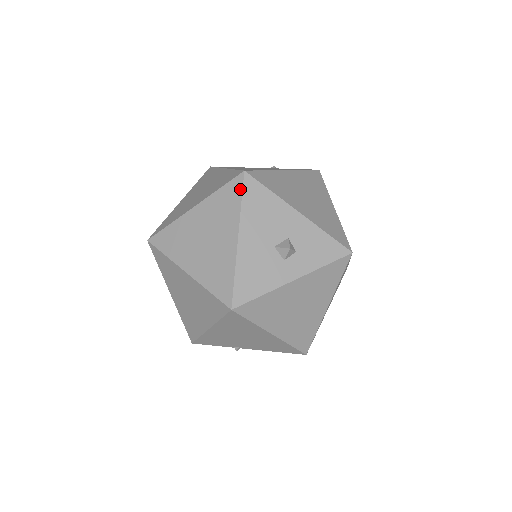
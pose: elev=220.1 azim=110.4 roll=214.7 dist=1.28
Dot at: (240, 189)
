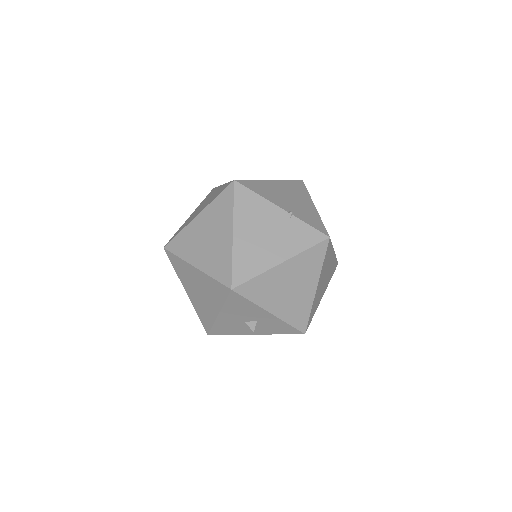
Dot at: (226, 295)
